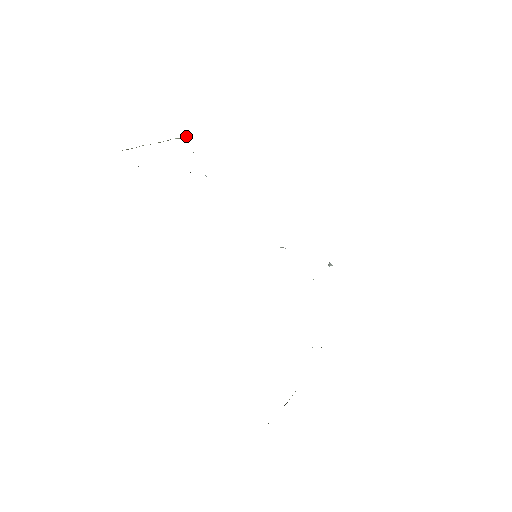
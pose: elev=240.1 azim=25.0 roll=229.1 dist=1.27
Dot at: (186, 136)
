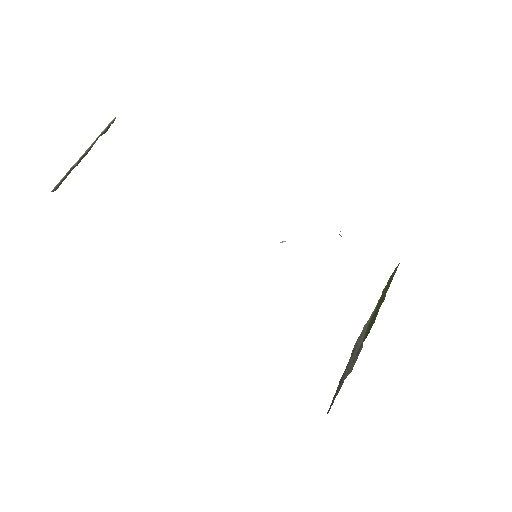
Dot at: (112, 121)
